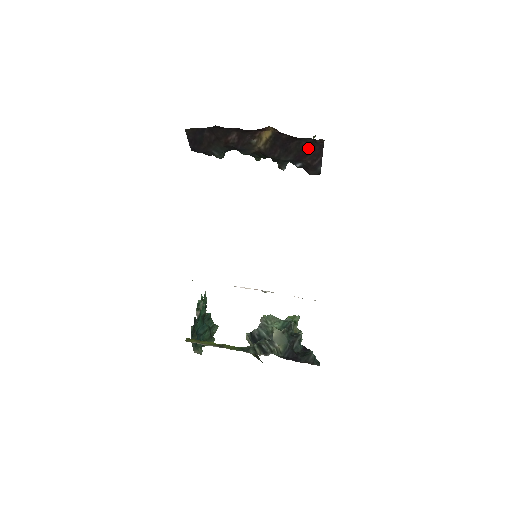
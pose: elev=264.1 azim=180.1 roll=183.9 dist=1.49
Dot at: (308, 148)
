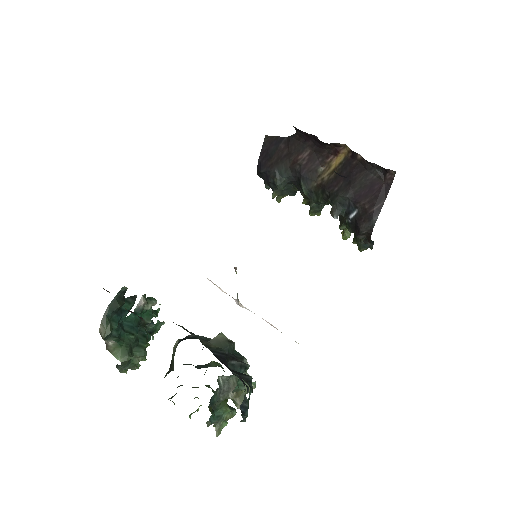
Dot at: (373, 186)
